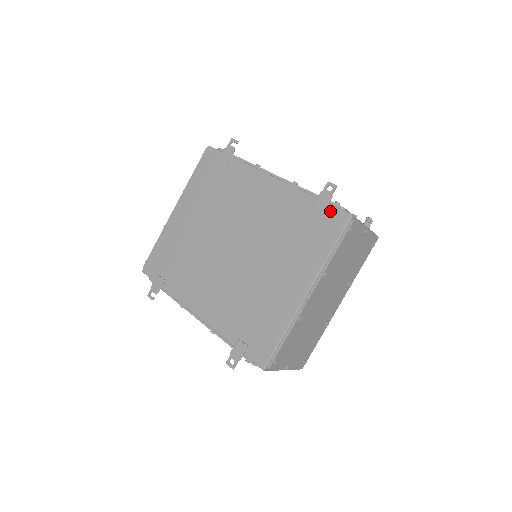
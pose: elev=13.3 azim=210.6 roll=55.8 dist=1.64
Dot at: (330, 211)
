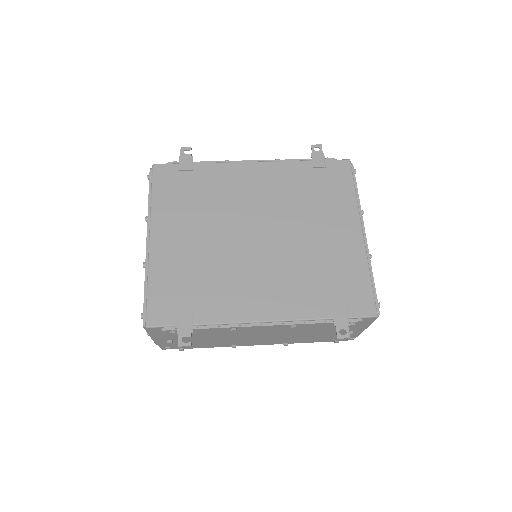
Dot at: (330, 164)
